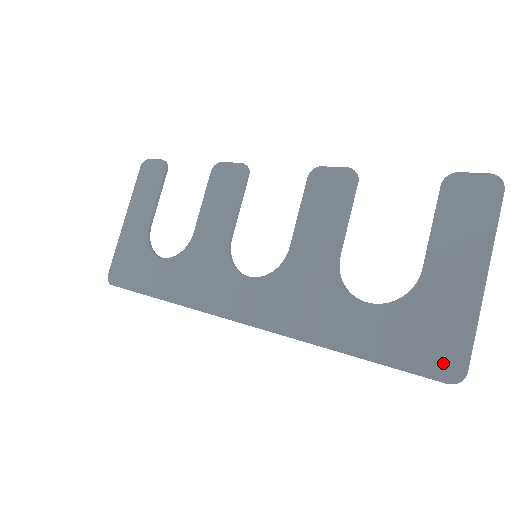
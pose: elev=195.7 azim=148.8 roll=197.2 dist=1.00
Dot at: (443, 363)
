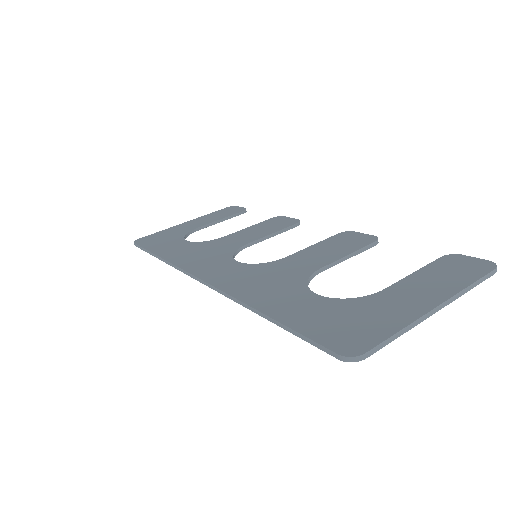
Dot at: (348, 341)
